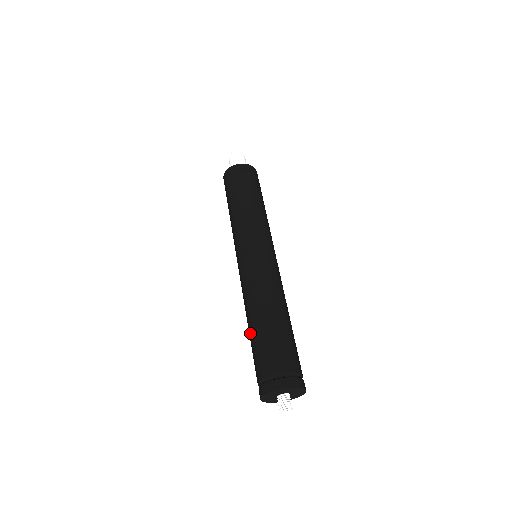
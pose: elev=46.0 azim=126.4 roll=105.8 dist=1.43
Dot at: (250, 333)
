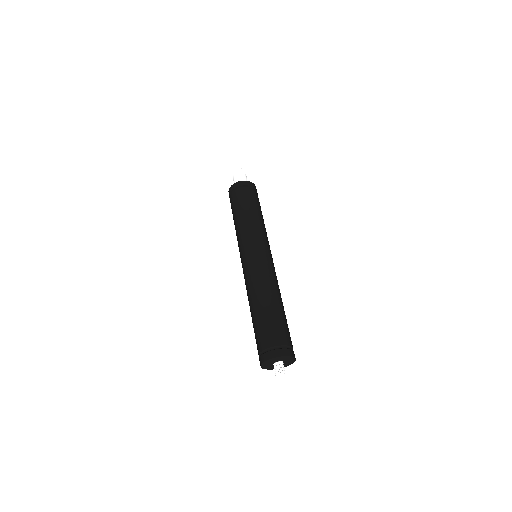
Dot at: (255, 313)
